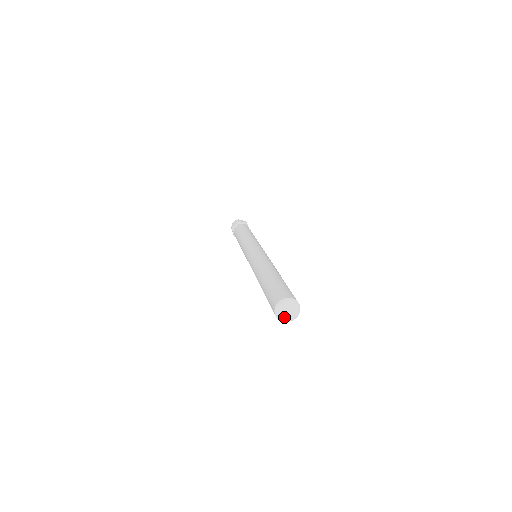
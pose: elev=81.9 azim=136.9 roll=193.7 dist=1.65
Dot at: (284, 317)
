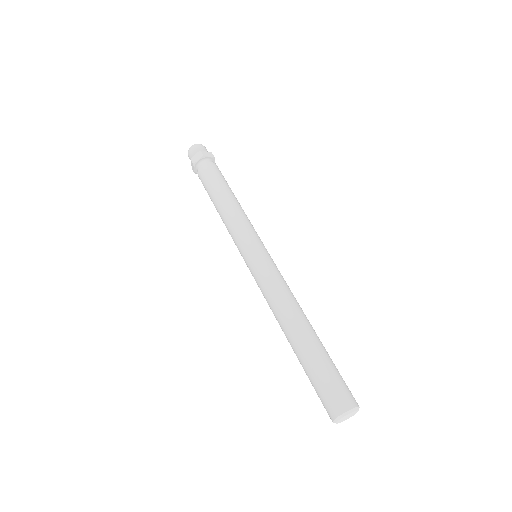
Dot at: (348, 418)
